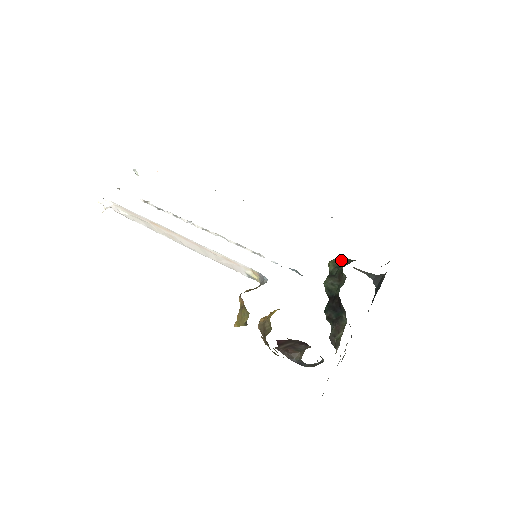
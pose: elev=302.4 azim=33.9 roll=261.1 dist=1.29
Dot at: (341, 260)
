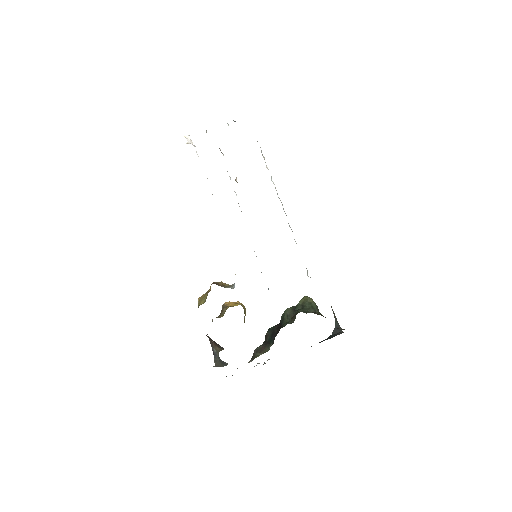
Dot at: (311, 303)
